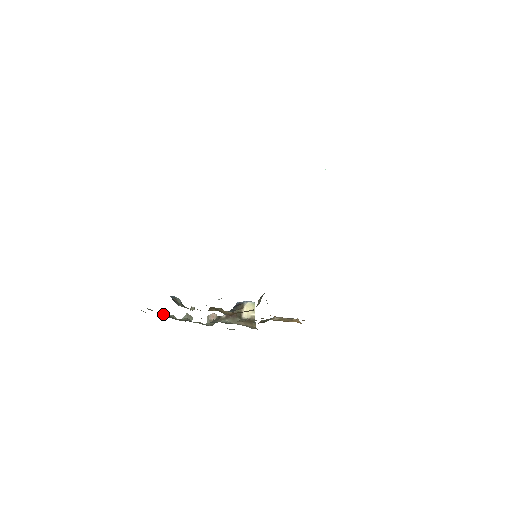
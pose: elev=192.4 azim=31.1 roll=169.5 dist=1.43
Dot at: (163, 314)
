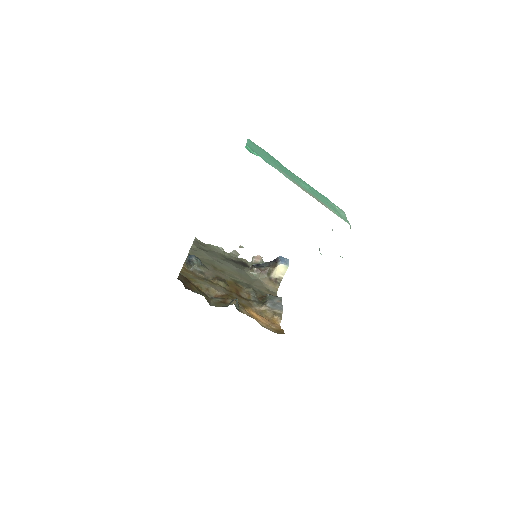
Dot at: occluded
